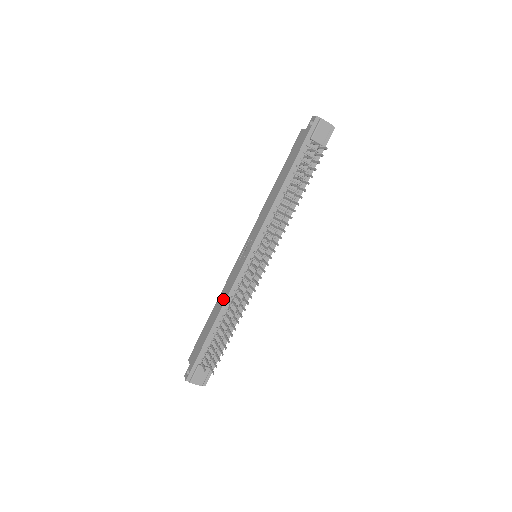
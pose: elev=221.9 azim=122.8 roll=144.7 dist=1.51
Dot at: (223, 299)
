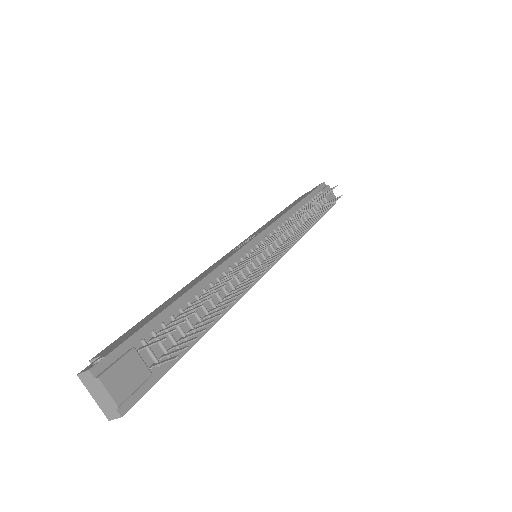
Dot at: (205, 273)
